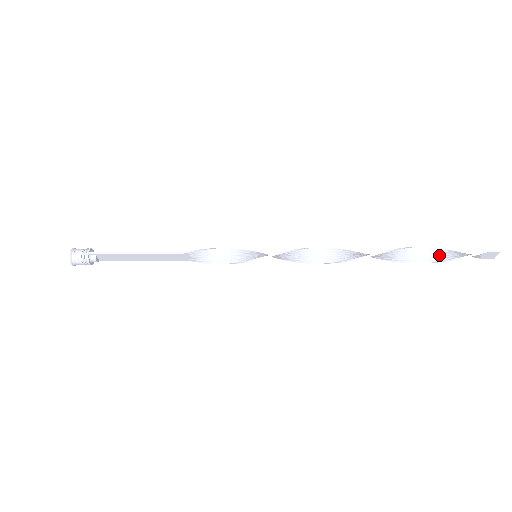
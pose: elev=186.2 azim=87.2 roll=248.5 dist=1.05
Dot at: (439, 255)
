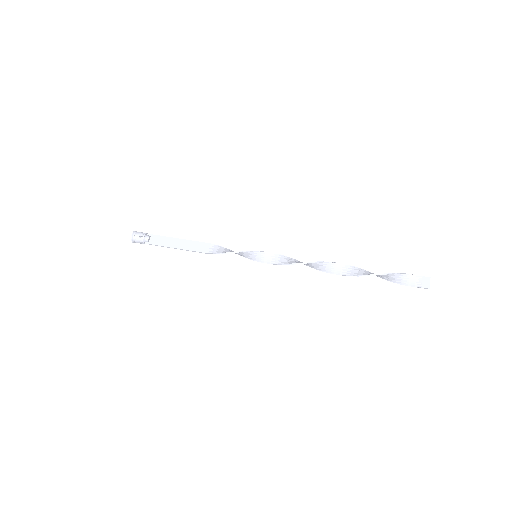
Dot at: (386, 278)
